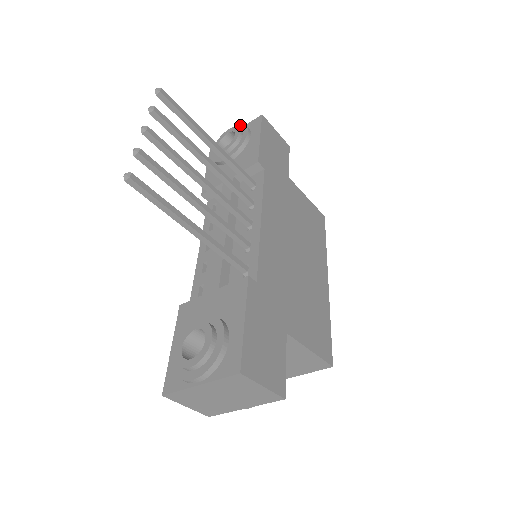
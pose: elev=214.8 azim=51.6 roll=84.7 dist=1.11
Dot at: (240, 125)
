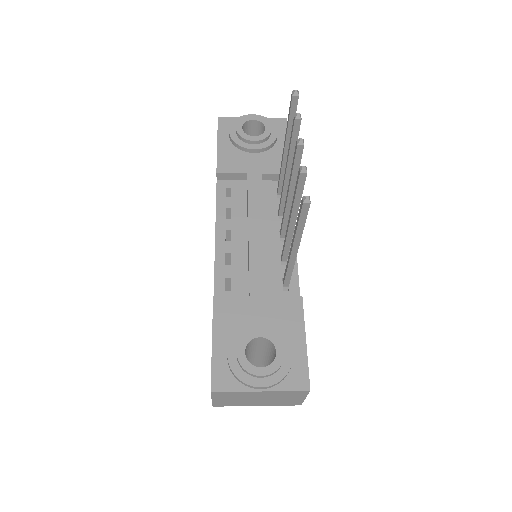
Dot at: (266, 117)
